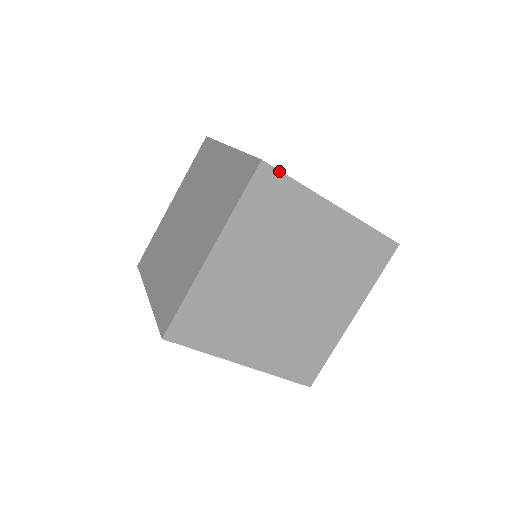
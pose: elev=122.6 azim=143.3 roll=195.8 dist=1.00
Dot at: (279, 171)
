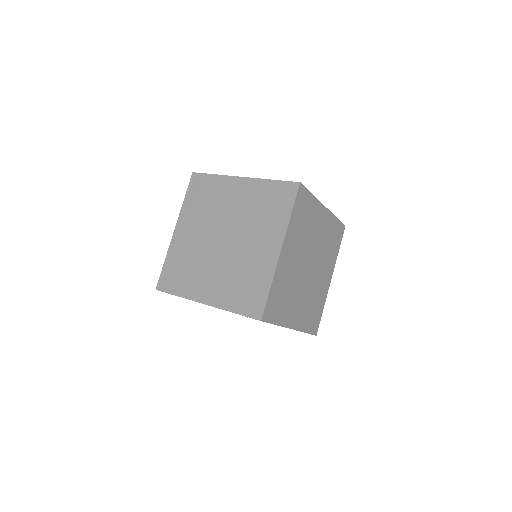
Dot at: (306, 188)
